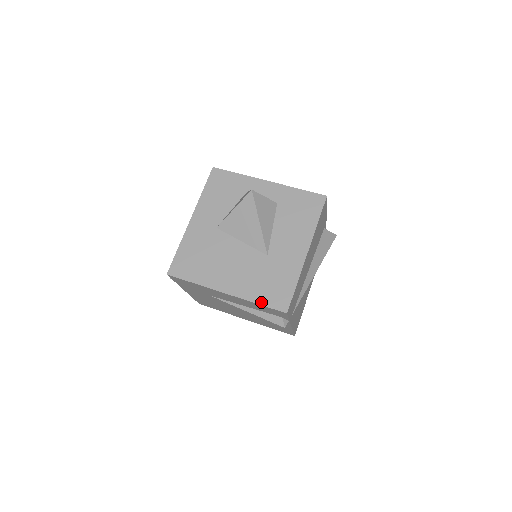
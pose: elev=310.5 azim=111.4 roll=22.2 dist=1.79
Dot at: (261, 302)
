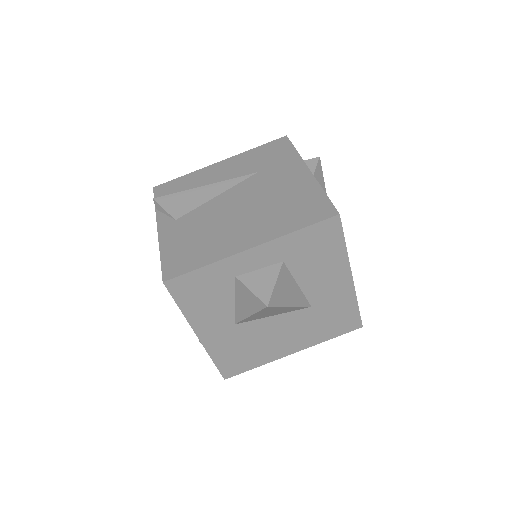
Dot at: (333, 337)
